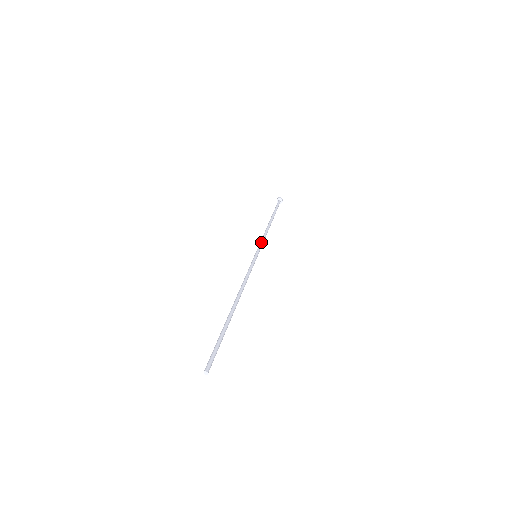
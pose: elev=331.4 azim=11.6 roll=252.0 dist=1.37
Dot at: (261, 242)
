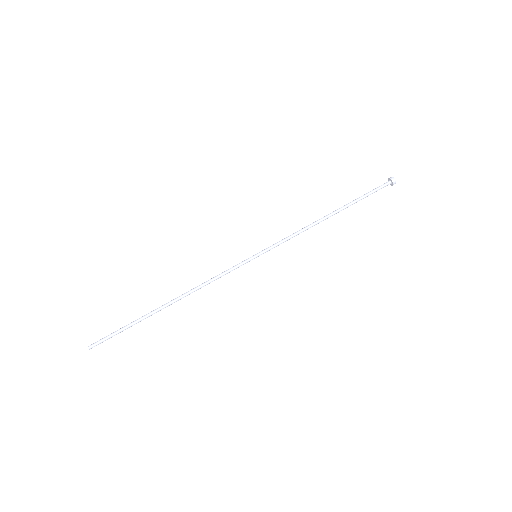
Dot at: occluded
